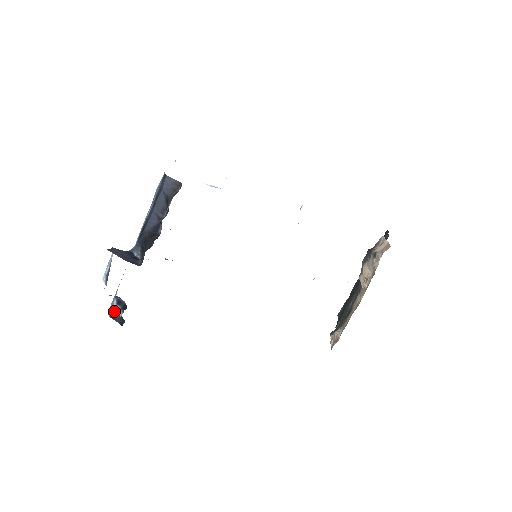
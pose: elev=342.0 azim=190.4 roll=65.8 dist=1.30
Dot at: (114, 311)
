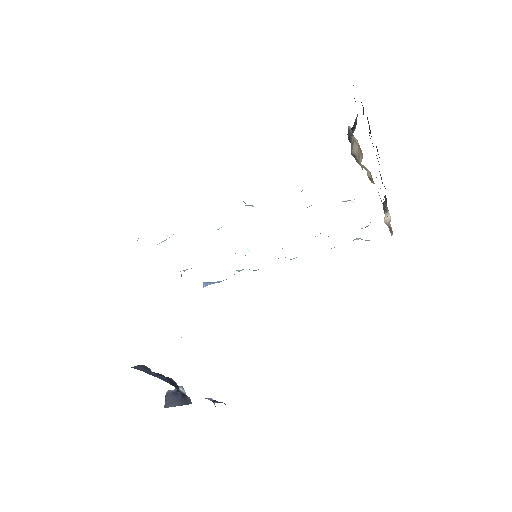
Dot at: occluded
